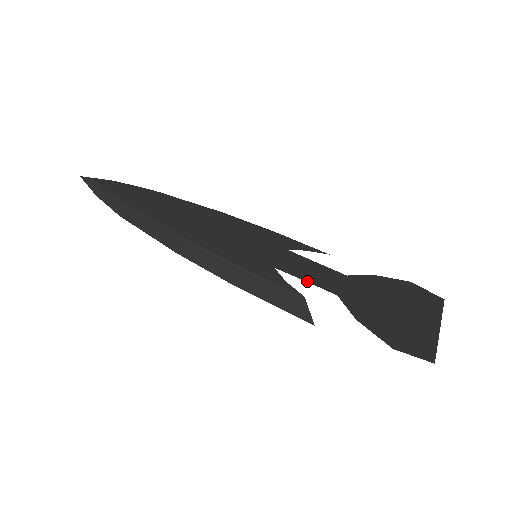
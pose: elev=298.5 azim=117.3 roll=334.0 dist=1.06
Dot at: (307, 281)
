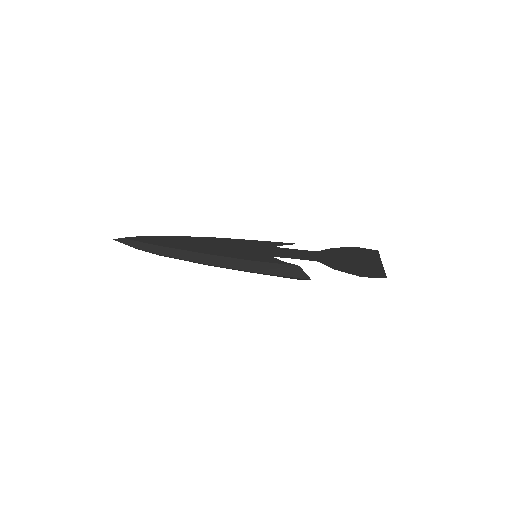
Dot at: occluded
